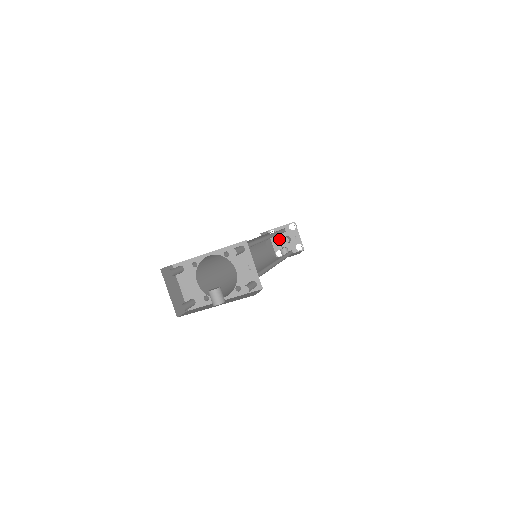
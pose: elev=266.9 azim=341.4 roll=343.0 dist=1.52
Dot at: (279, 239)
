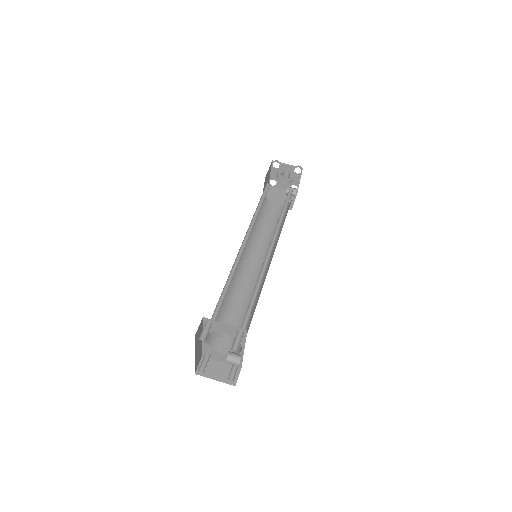
Dot at: (282, 180)
